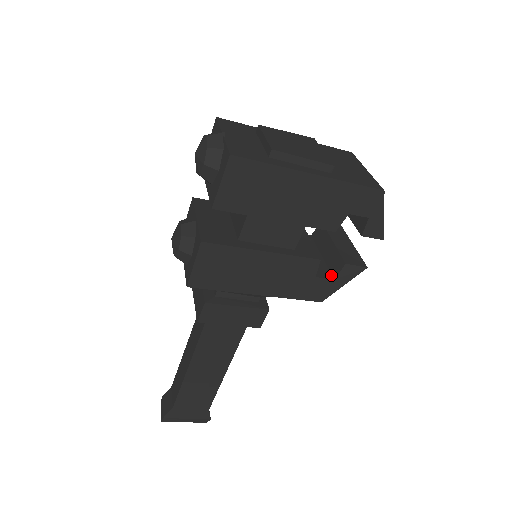
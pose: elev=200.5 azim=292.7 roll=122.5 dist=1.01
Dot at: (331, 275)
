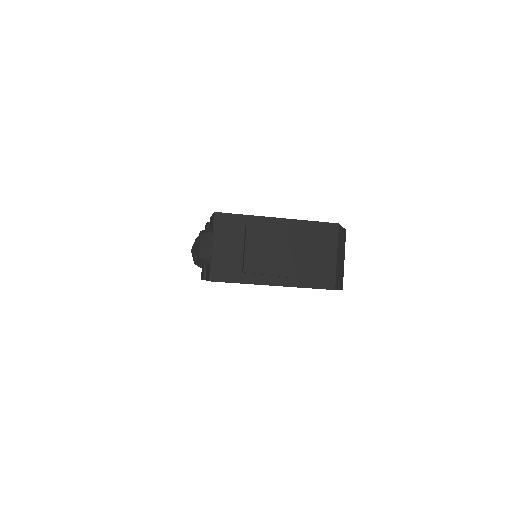
Dot at: occluded
